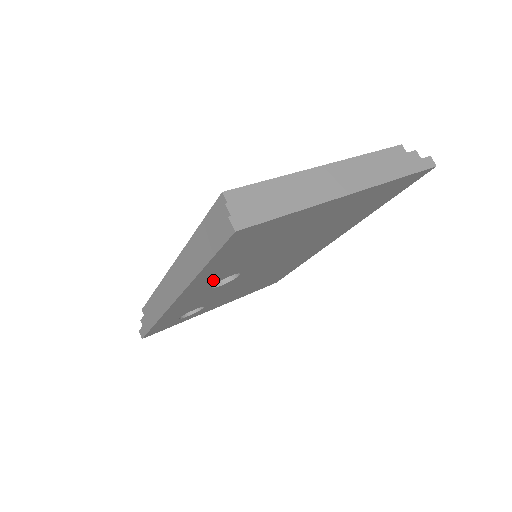
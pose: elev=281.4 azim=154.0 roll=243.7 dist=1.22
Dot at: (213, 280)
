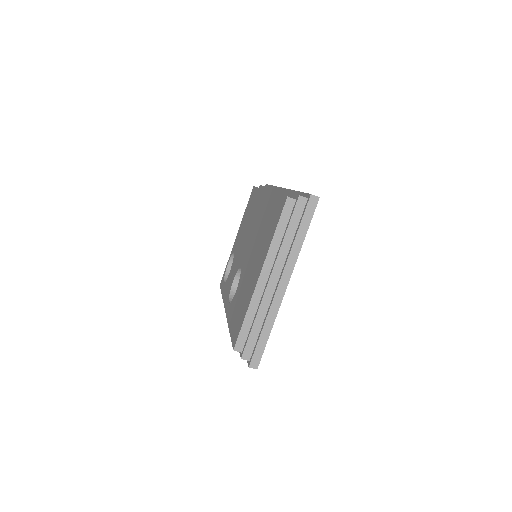
Dot at: occluded
